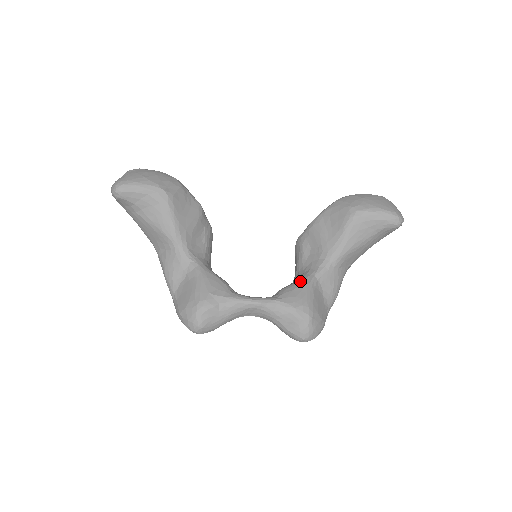
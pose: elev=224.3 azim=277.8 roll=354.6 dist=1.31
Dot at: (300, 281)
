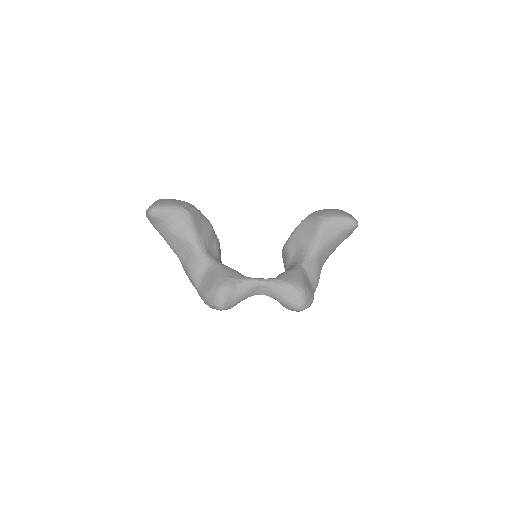
Dot at: (291, 268)
